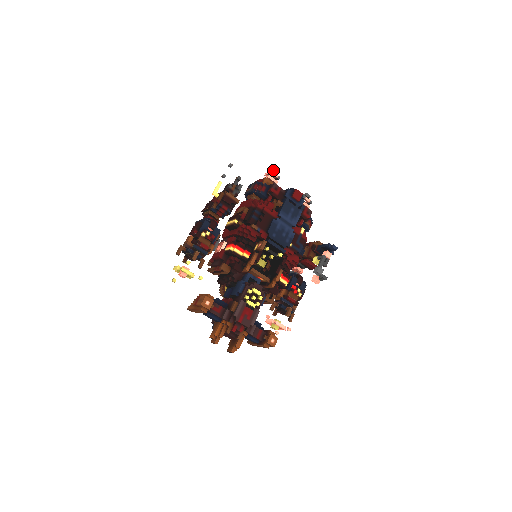
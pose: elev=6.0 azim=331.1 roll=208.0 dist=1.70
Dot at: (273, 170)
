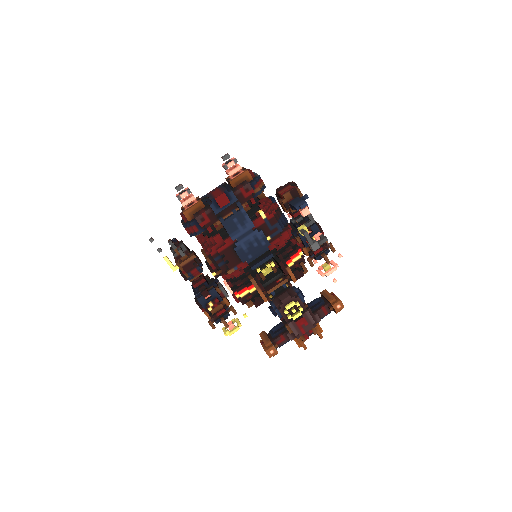
Dot at: occluded
